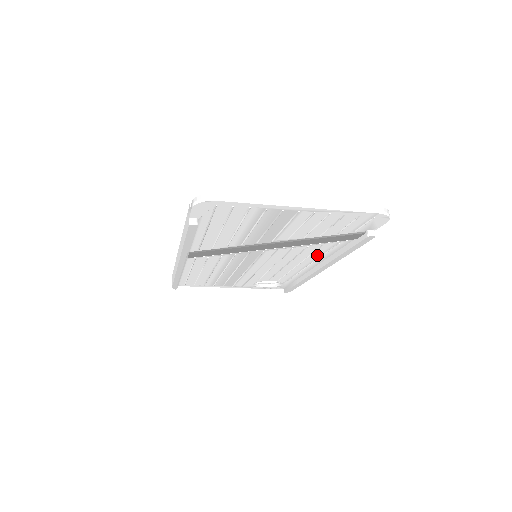
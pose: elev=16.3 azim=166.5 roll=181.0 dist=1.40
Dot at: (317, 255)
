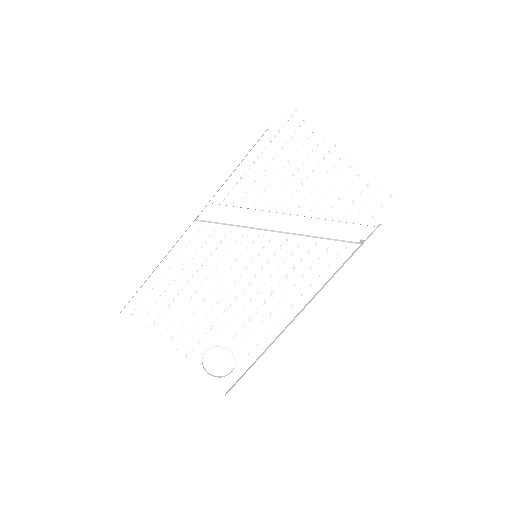
Dot at: (314, 275)
